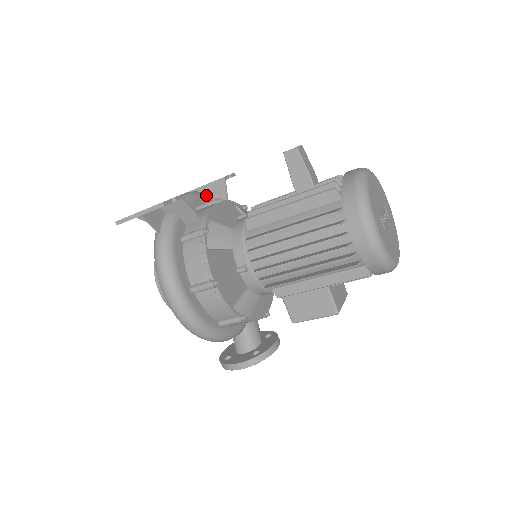
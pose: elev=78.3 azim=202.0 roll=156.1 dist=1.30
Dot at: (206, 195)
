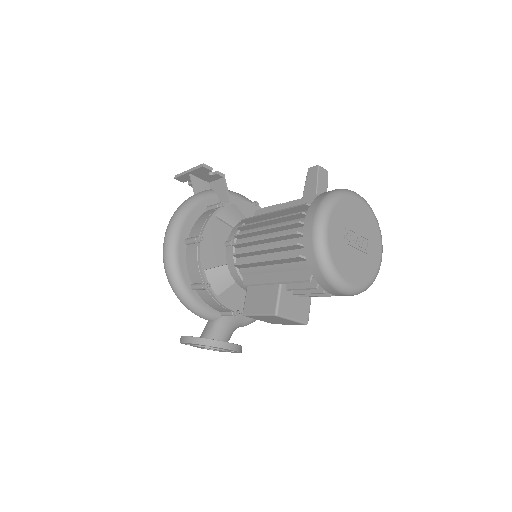
Dot at: occluded
